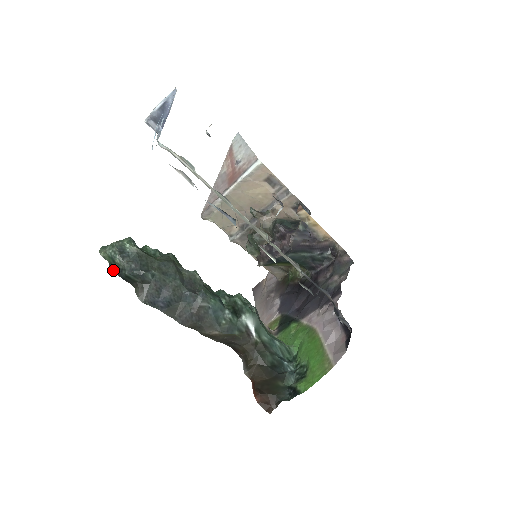
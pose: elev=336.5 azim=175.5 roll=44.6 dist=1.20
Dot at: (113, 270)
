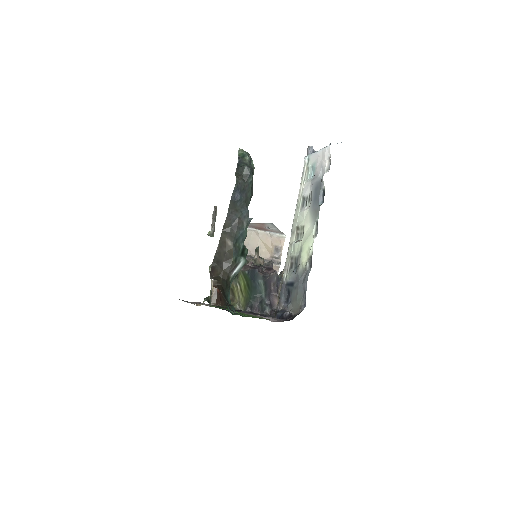
Dot at: (239, 158)
